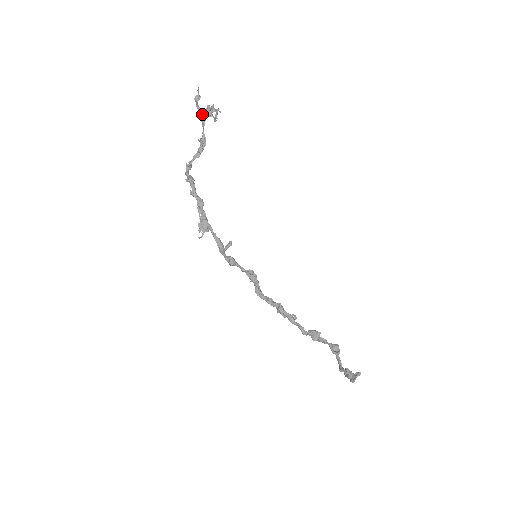
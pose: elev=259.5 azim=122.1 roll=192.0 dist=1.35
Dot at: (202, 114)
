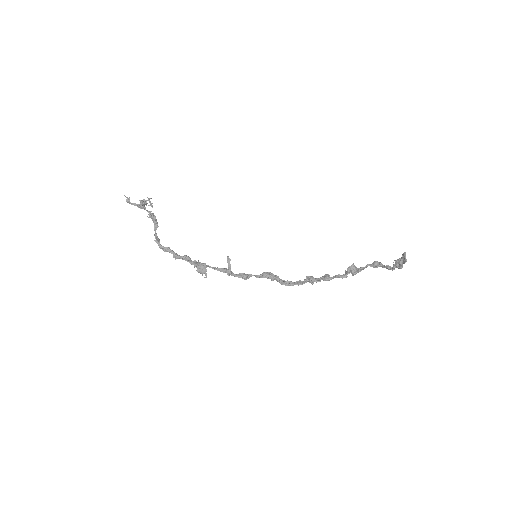
Dot at: (138, 204)
